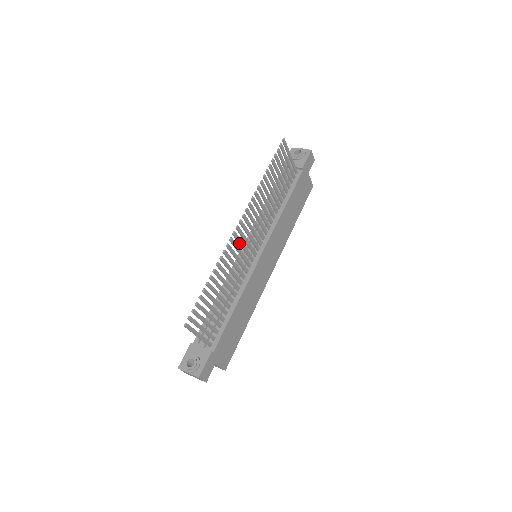
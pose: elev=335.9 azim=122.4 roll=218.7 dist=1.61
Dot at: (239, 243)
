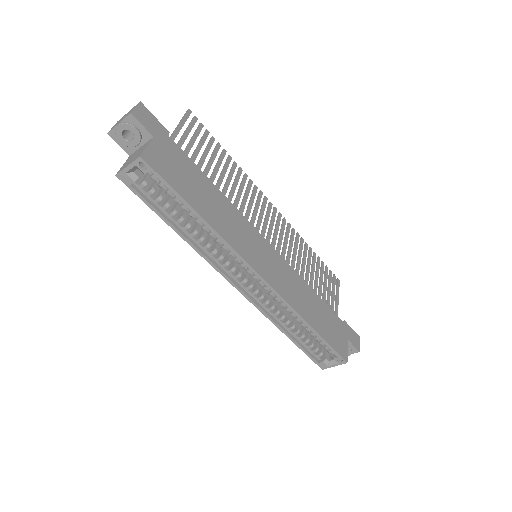
Dot at: (262, 208)
